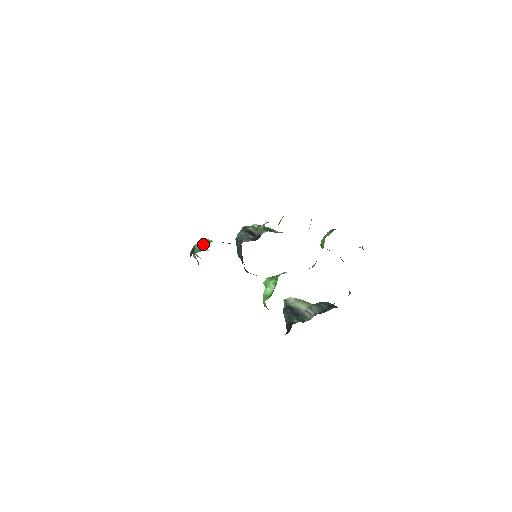
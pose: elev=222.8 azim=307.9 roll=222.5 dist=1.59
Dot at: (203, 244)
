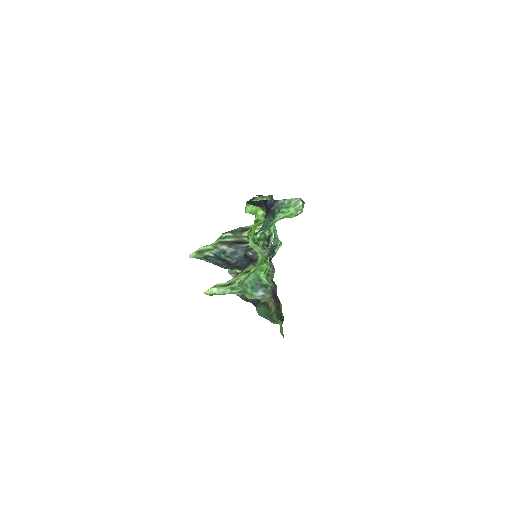
Dot at: occluded
